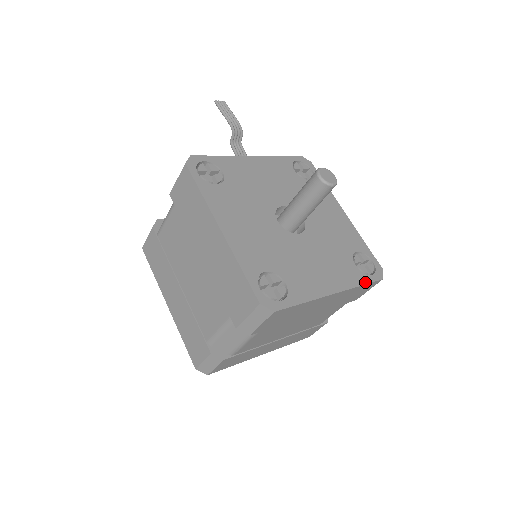
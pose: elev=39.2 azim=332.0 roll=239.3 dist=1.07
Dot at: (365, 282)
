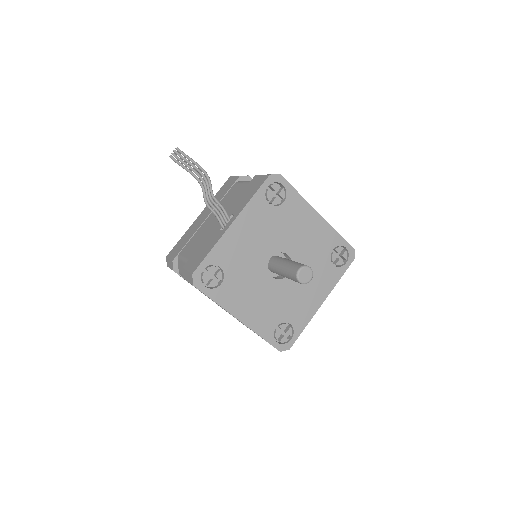
Dot at: (342, 274)
